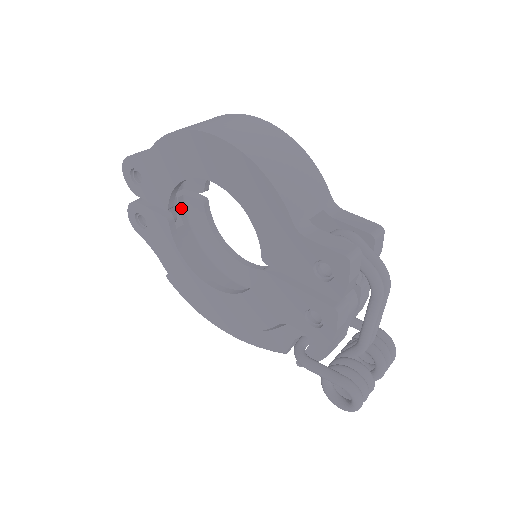
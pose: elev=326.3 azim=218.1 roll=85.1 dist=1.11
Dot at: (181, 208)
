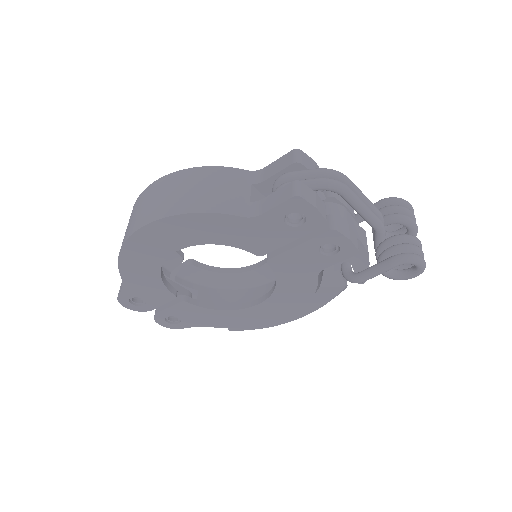
Dot at: (184, 284)
